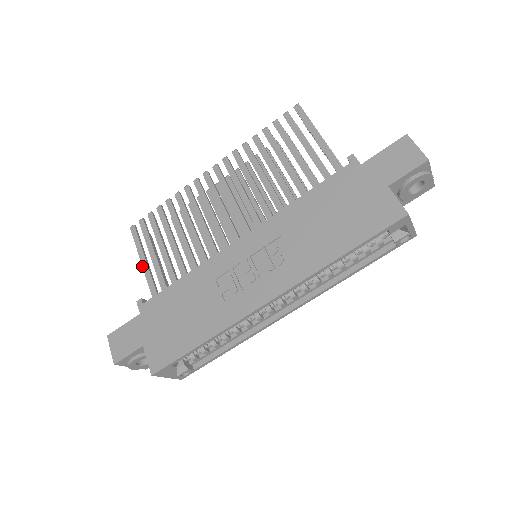
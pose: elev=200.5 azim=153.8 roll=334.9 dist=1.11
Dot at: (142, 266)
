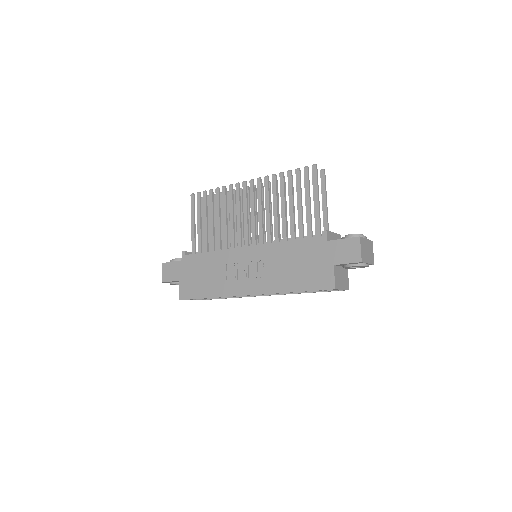
Dot at: (191, 227)
